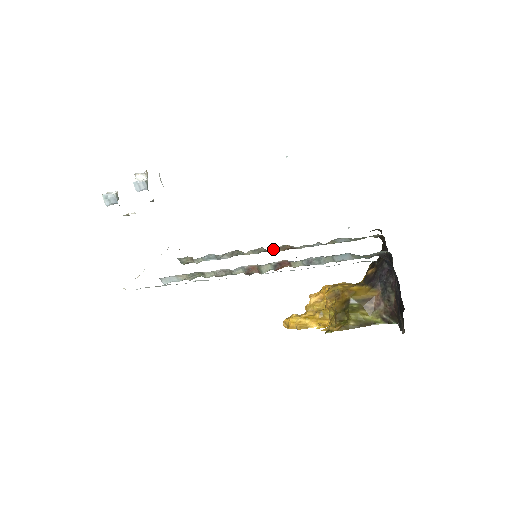
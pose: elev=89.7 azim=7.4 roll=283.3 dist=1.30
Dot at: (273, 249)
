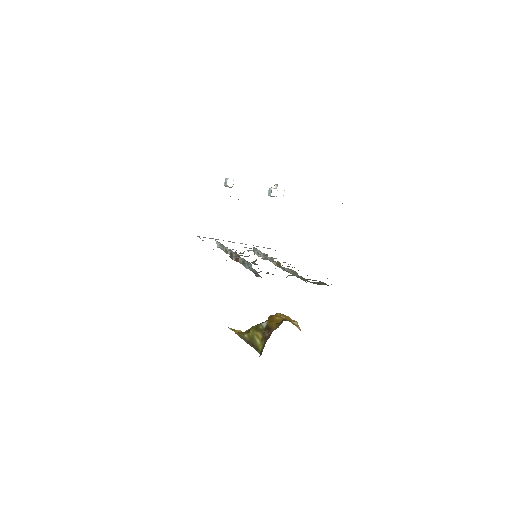
Dot at: (274, 261)
